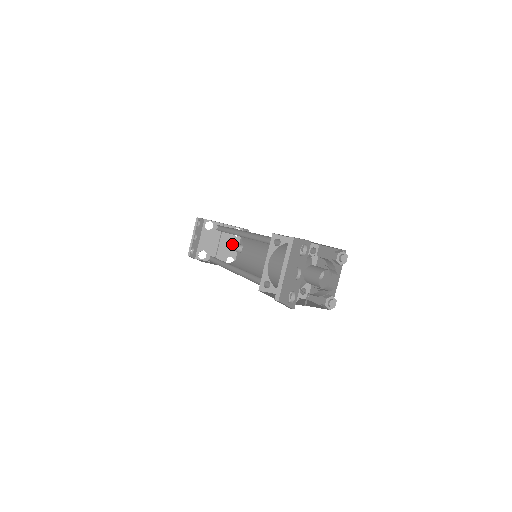
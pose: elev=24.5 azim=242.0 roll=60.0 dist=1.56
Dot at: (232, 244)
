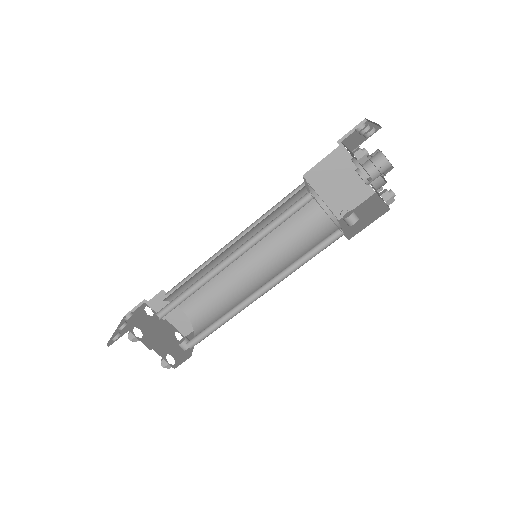
Dot at: (173, 344)
